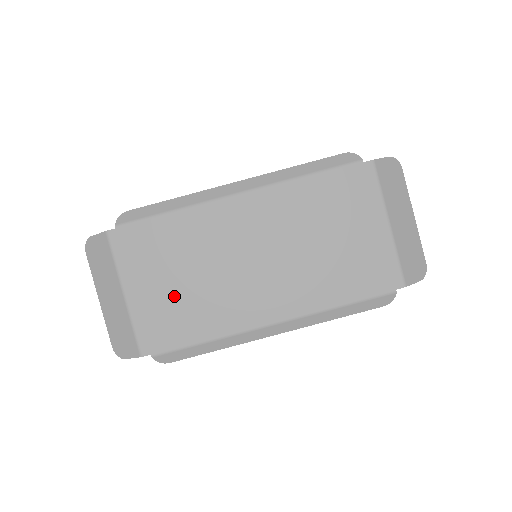
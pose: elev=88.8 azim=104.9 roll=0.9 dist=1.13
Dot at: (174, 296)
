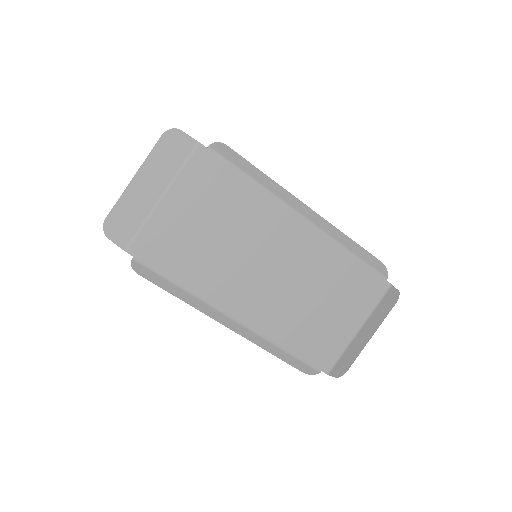
Dot at: (194, 236)
